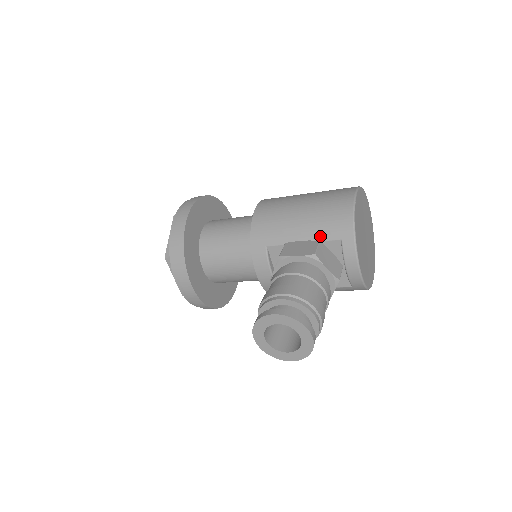
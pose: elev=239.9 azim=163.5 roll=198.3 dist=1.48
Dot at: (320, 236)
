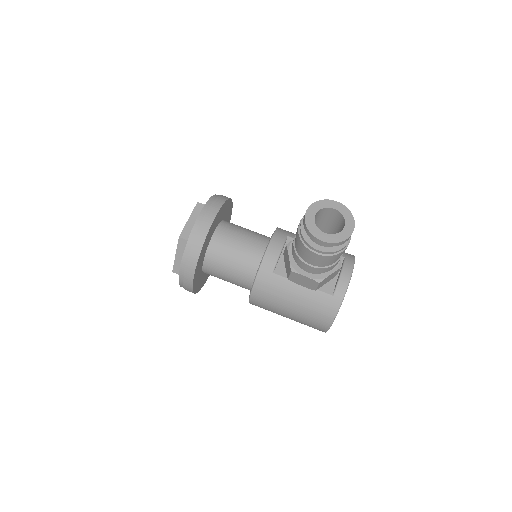
Dot at: occluded
